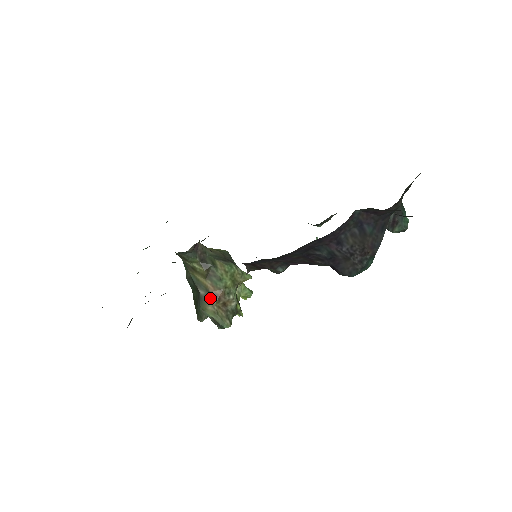
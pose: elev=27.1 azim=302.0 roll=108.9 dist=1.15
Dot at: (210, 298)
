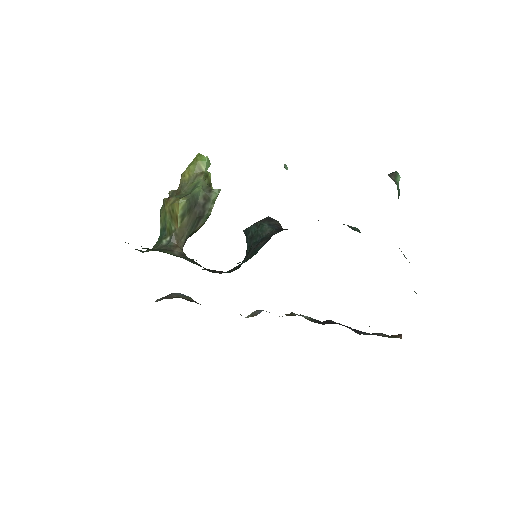
Dot at: occluded
